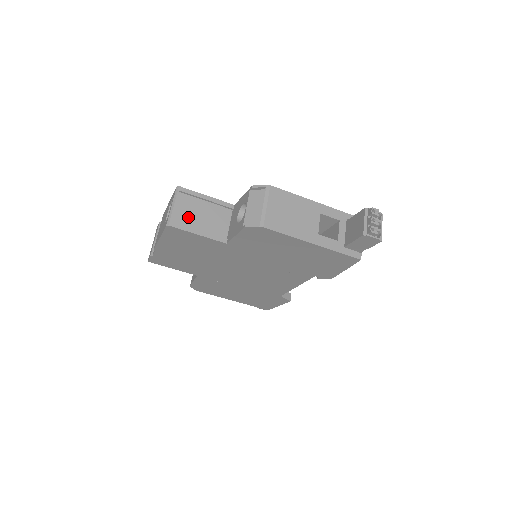
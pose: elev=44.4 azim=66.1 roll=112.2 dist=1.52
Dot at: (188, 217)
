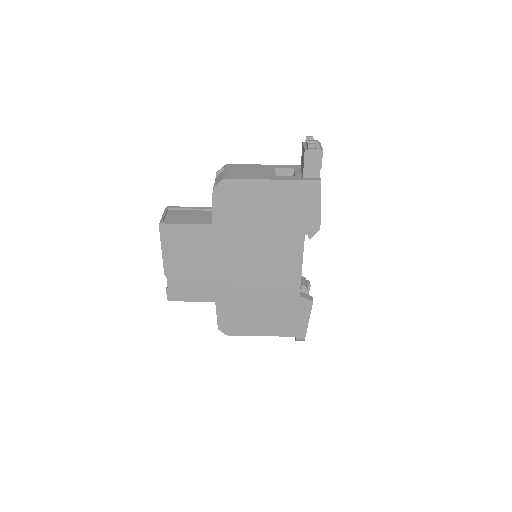
Dot at: (177, 219)
